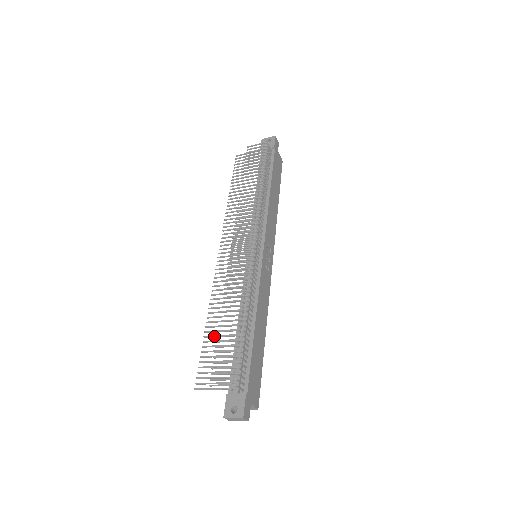
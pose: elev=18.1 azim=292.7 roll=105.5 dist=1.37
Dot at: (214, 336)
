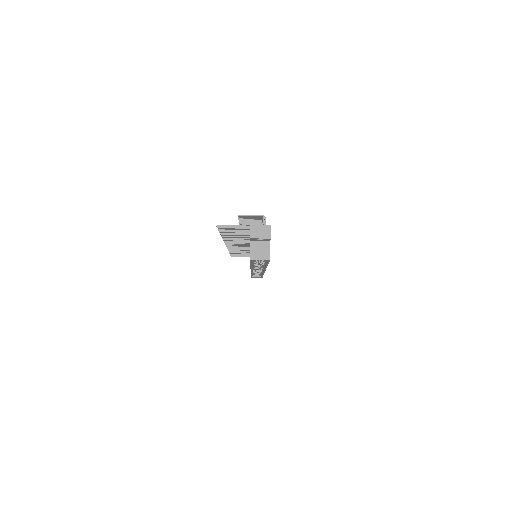
Dot at: (232, 233)
